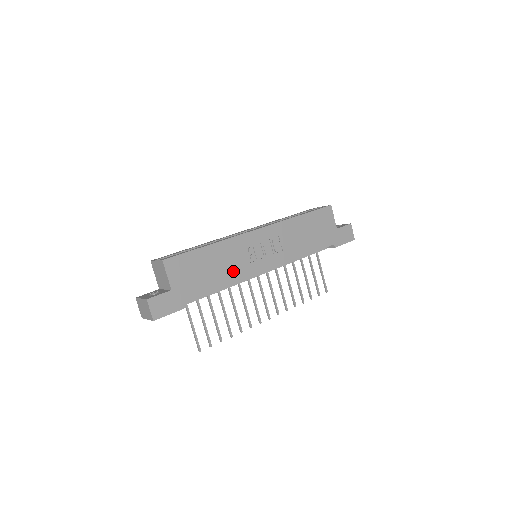
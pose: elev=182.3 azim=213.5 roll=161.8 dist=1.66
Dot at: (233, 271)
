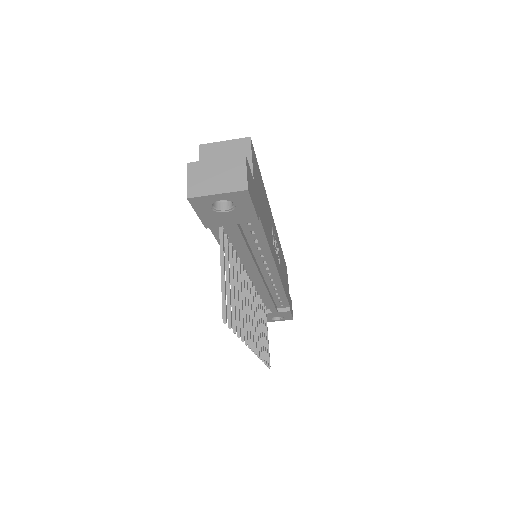
Dot at: (270, 236)
